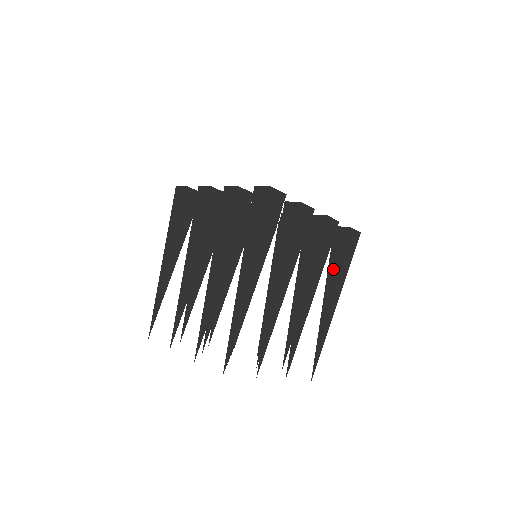
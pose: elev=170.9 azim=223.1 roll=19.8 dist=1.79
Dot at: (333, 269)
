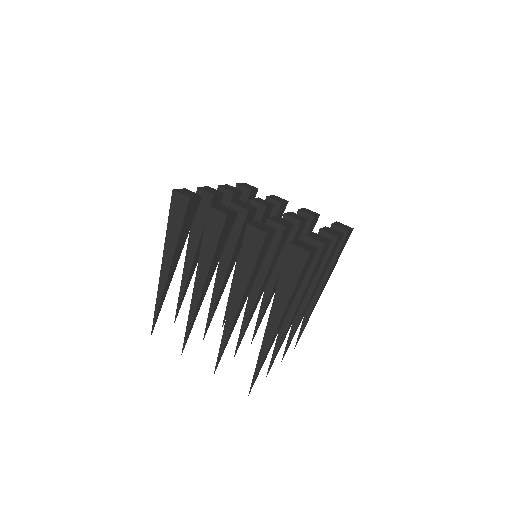
Dot at: occluded
